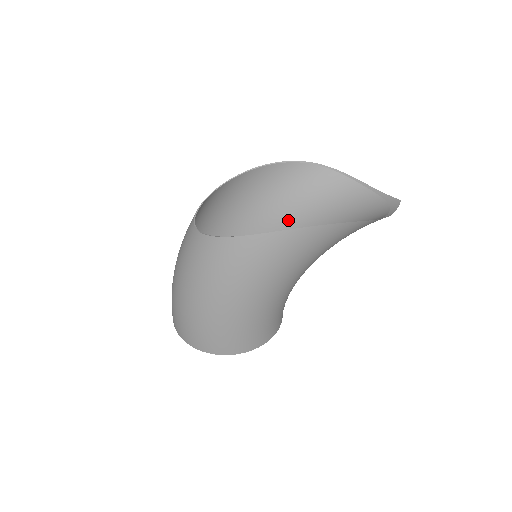
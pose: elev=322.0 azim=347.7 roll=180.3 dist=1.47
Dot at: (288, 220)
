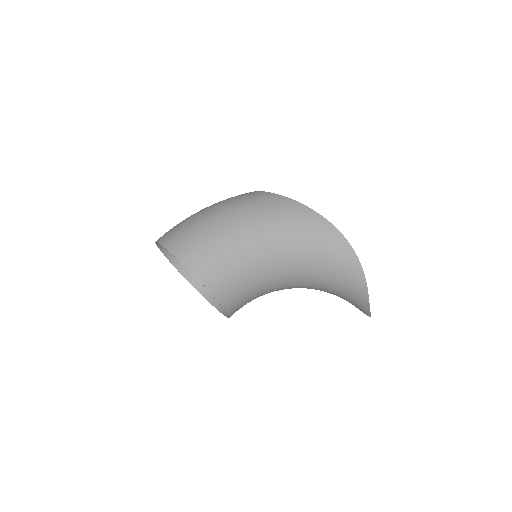
Dot at: occluded
